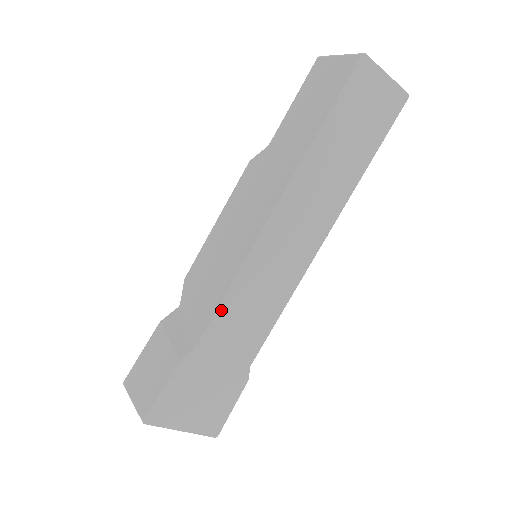
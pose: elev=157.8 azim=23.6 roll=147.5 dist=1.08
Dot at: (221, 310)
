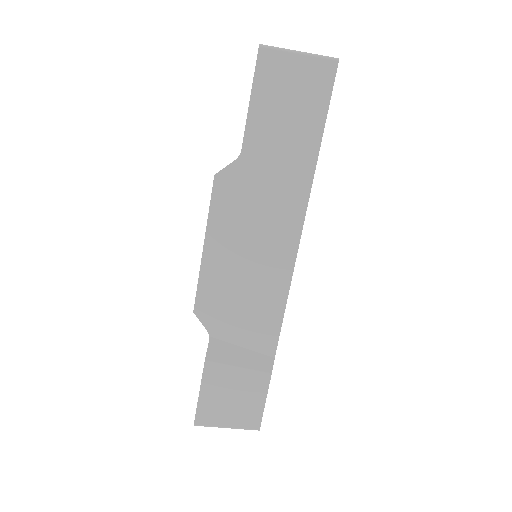
Dot at: occluded
